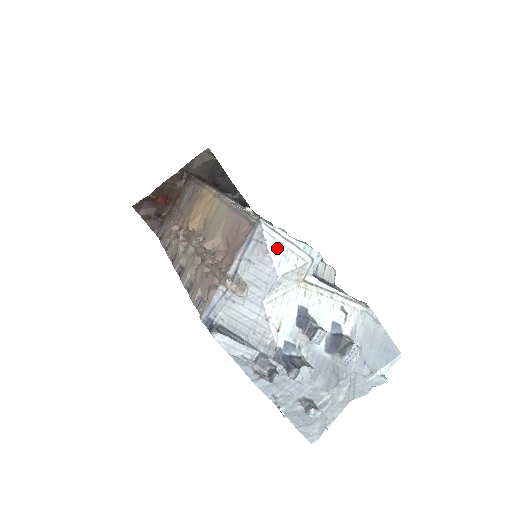
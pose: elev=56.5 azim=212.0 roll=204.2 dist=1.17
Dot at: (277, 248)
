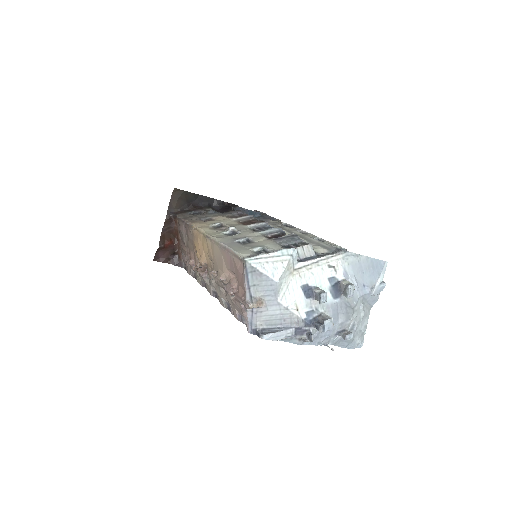
Dot at: (266, 267)
